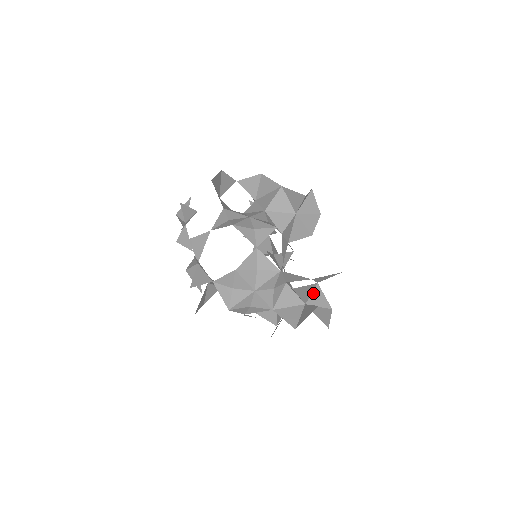
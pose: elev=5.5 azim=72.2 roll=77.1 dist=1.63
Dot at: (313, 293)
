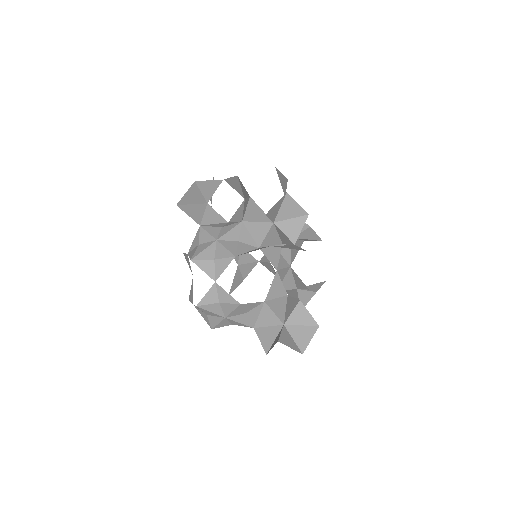
Dot at: (294, 312)
